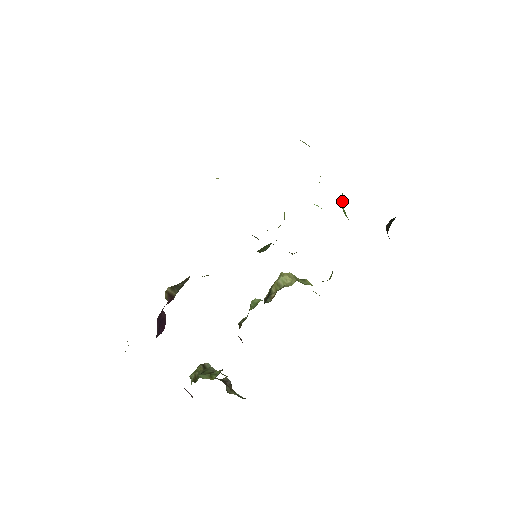
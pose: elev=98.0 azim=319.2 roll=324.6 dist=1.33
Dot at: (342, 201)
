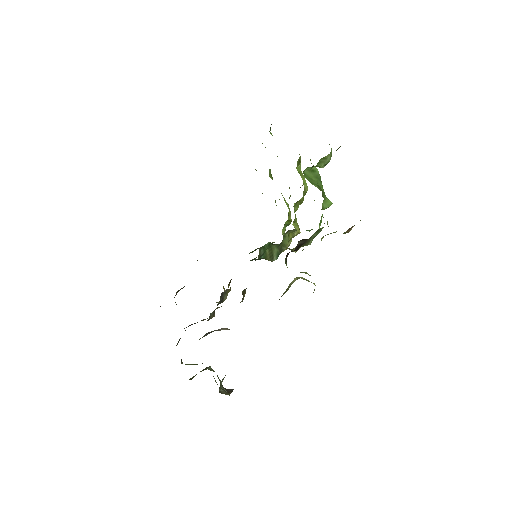
Dot at: (313, 176)
